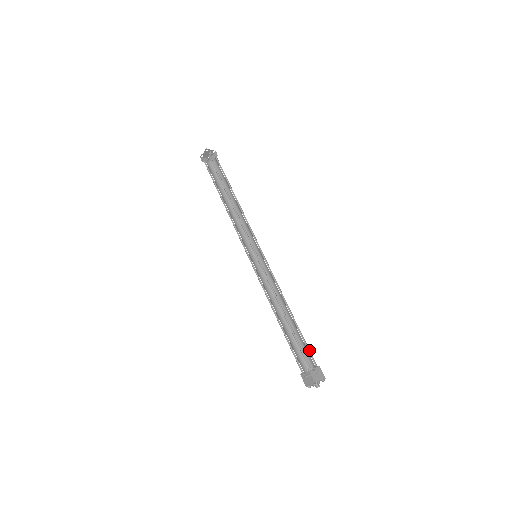
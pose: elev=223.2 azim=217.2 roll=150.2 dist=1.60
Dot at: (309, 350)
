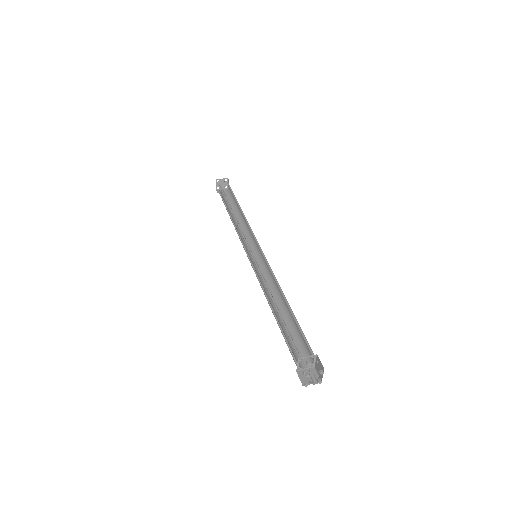
Dot at: (306, 339)
